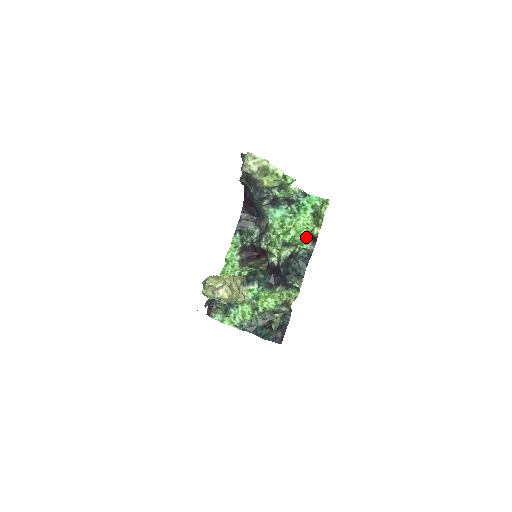
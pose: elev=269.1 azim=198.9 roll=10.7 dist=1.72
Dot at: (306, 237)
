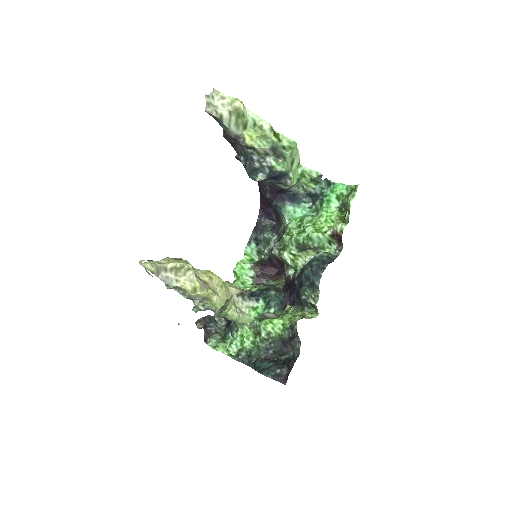
Dot at: (325, 234)
